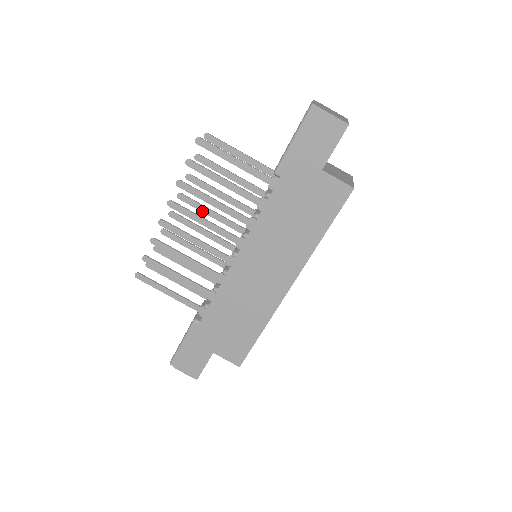
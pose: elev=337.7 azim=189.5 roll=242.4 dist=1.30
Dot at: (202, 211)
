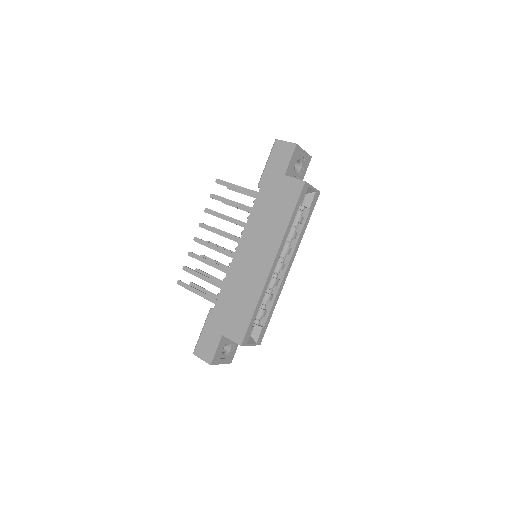
Dot at: occluded
